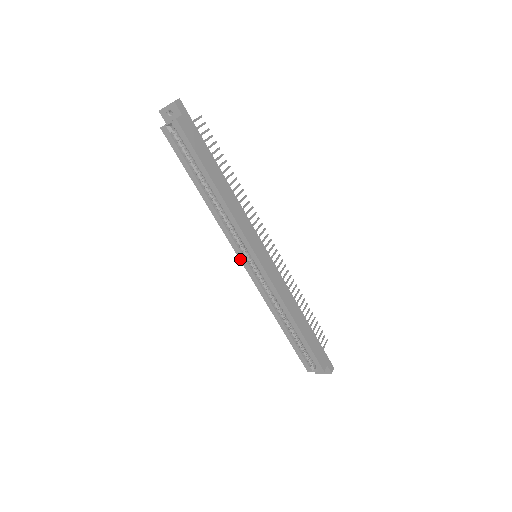
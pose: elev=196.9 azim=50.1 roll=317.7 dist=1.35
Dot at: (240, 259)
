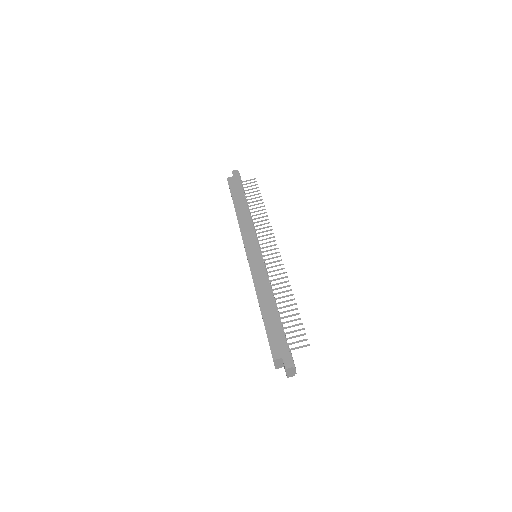
Dot at: occluded
